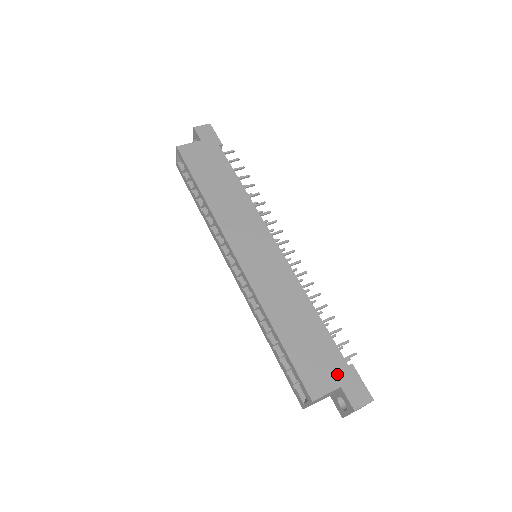
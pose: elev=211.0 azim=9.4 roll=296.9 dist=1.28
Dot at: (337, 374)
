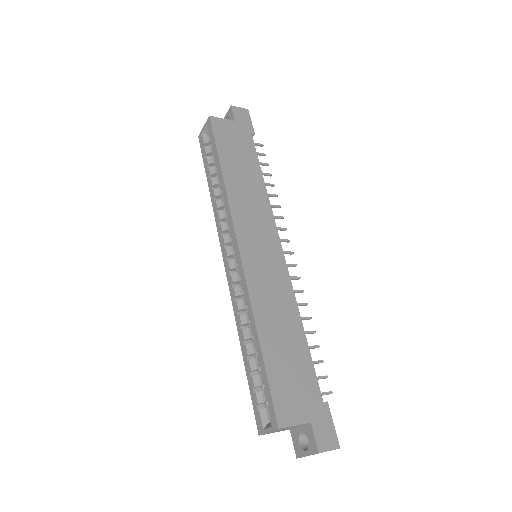
Dot at: (310, 407)
